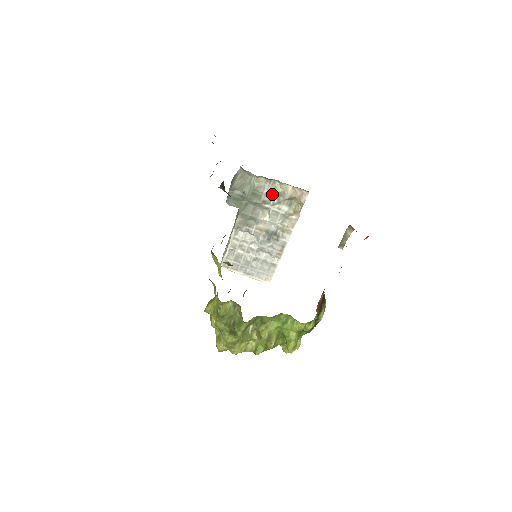
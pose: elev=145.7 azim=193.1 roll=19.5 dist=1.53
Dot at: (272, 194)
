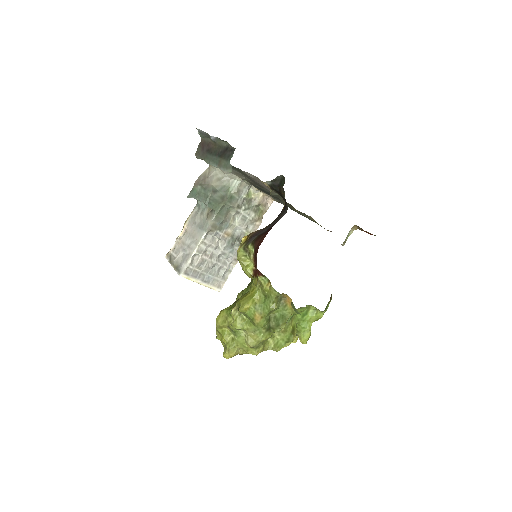
Dot at: (244, 199)
